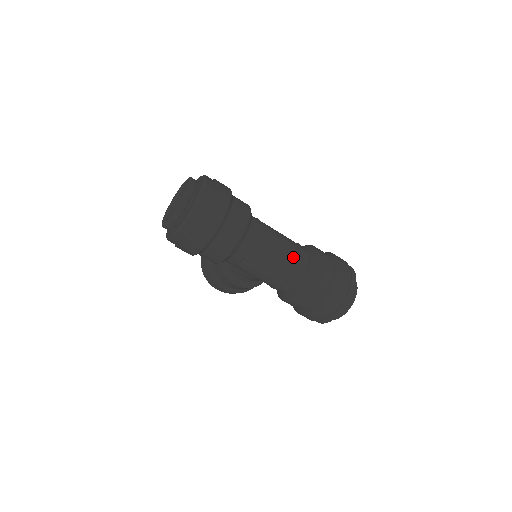
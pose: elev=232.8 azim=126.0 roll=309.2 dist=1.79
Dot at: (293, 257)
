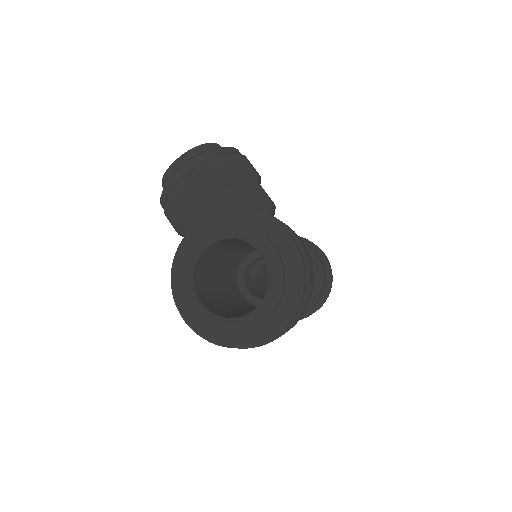
Dot at: occluded
